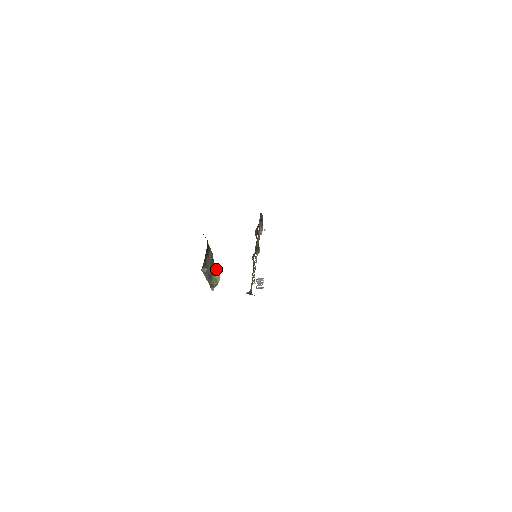
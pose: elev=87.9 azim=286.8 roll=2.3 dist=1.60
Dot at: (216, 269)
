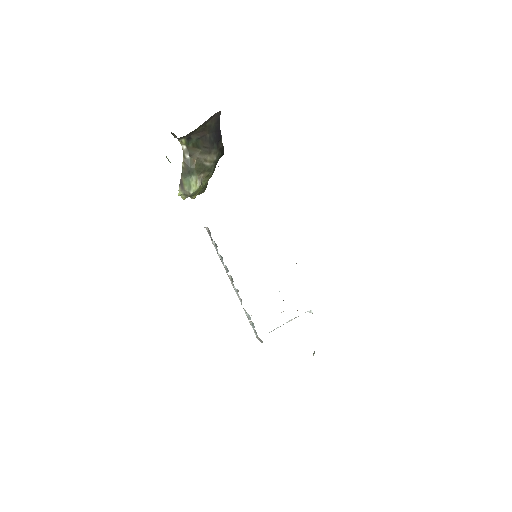
Dot at: (200, 180)
